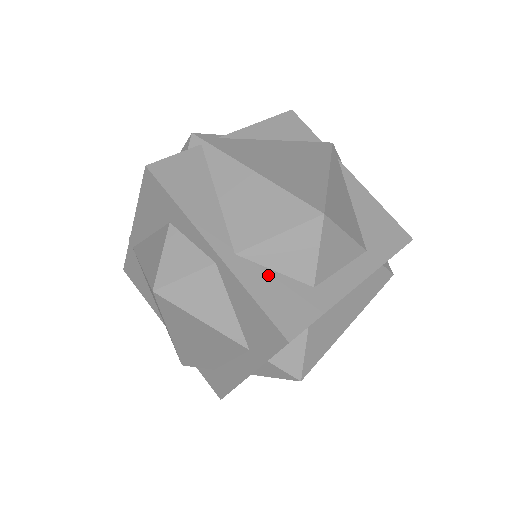
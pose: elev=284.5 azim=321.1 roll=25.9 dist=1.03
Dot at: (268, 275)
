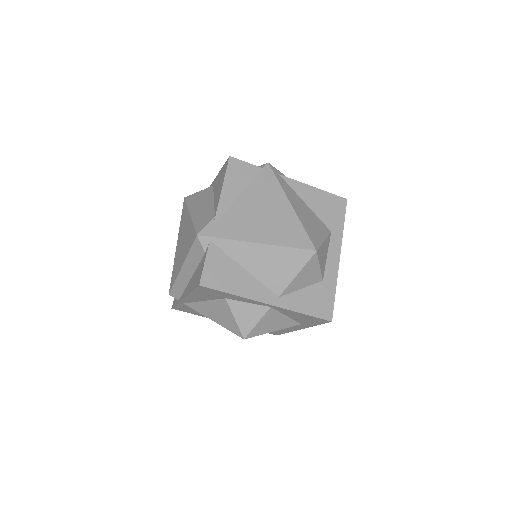
Dot at: (300, 294)
